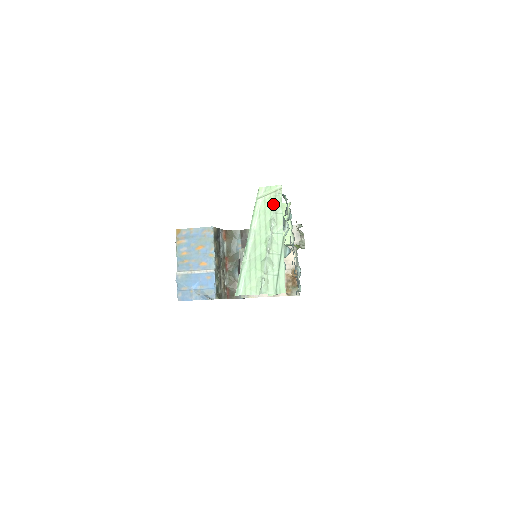
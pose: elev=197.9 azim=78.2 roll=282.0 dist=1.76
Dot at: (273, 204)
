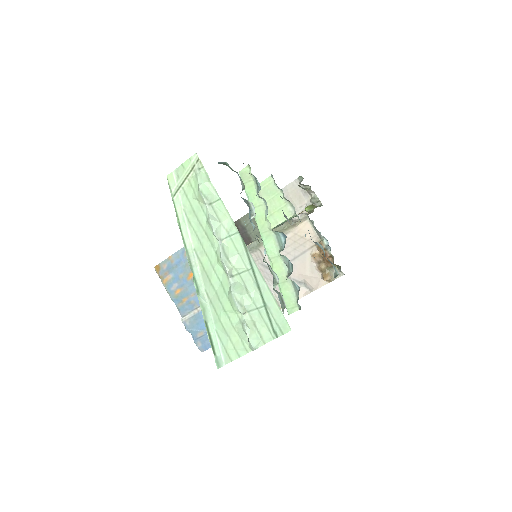
Dot at: (197, 192)
